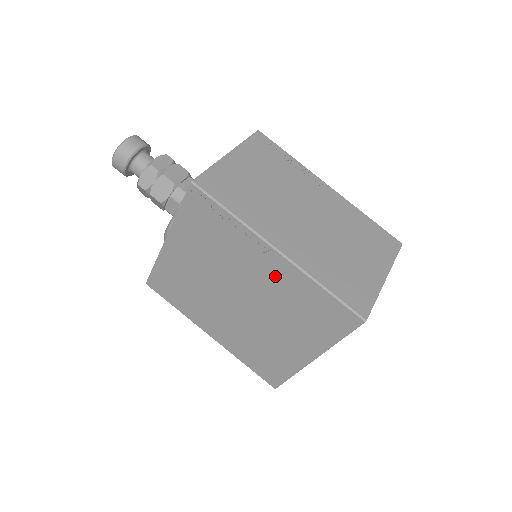
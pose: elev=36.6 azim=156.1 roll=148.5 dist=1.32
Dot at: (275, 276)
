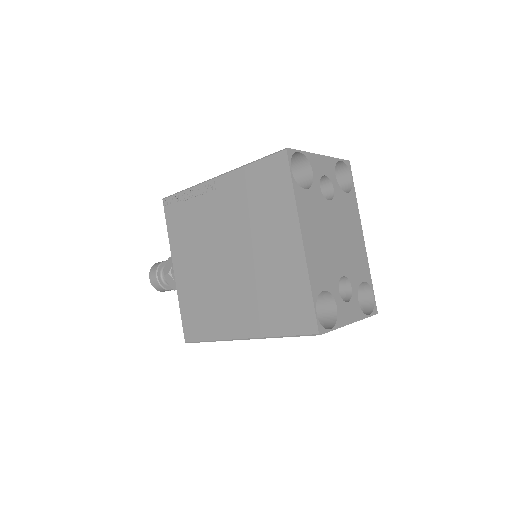
Dot at: (228, 198)
